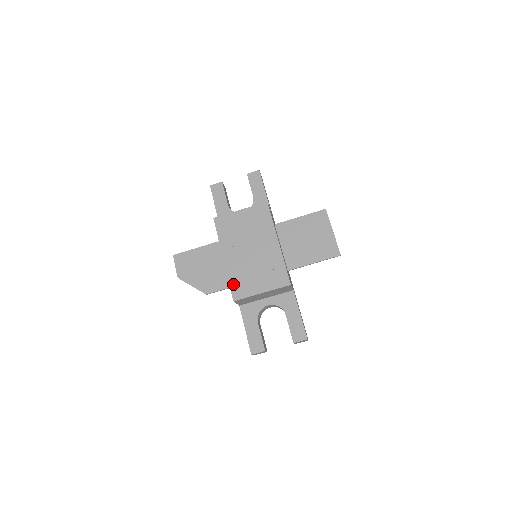
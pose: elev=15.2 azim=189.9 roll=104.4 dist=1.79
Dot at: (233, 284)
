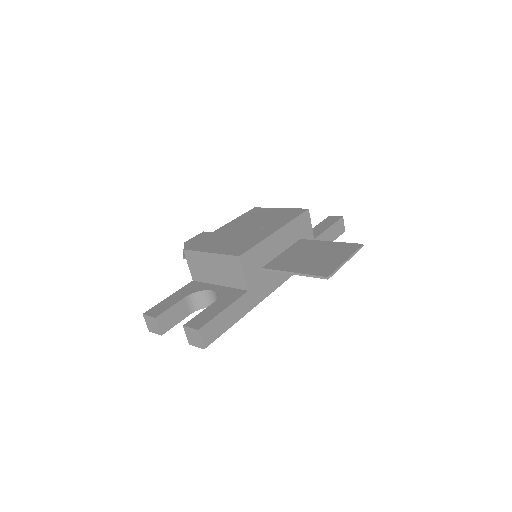
Dot at: (201, 241)
